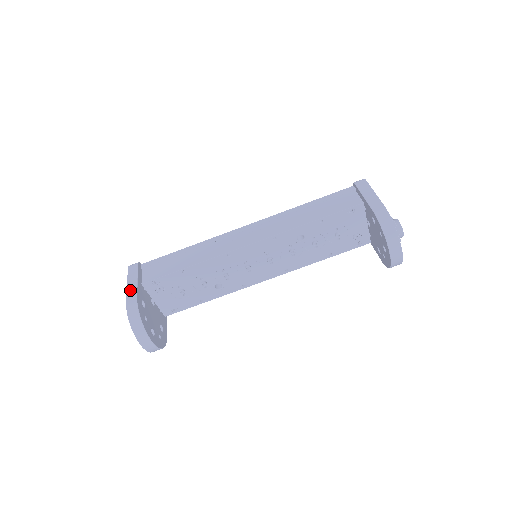
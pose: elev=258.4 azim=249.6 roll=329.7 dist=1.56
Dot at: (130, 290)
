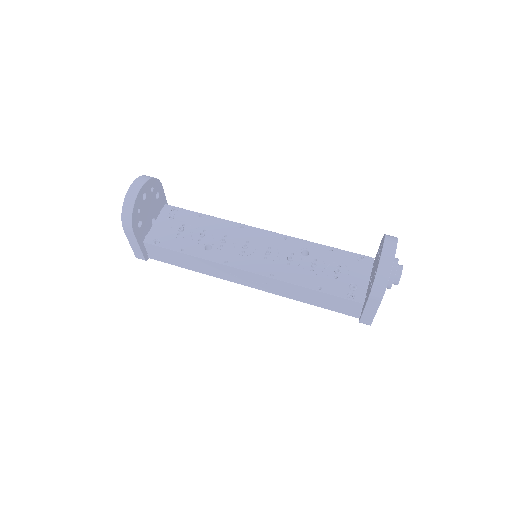
Dot at: occluded
